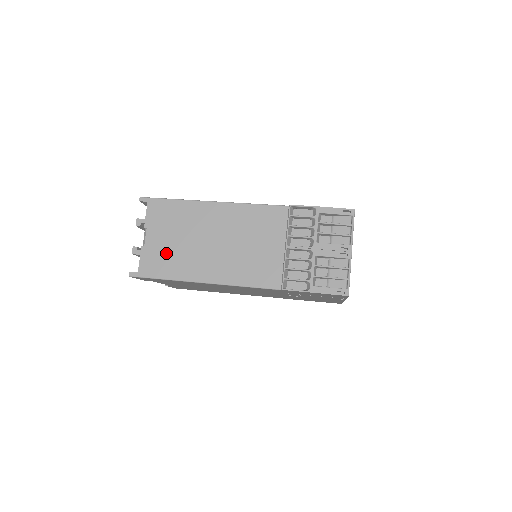
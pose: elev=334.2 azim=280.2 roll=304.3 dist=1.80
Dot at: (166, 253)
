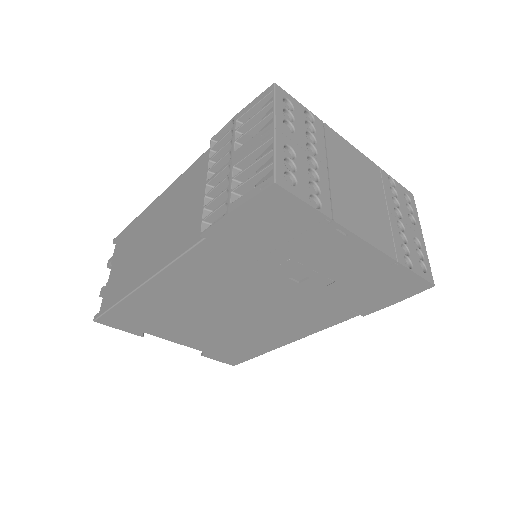
Dot at: (120, 276)
